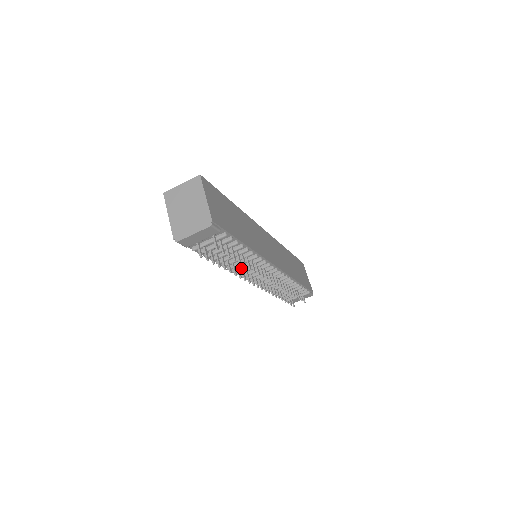
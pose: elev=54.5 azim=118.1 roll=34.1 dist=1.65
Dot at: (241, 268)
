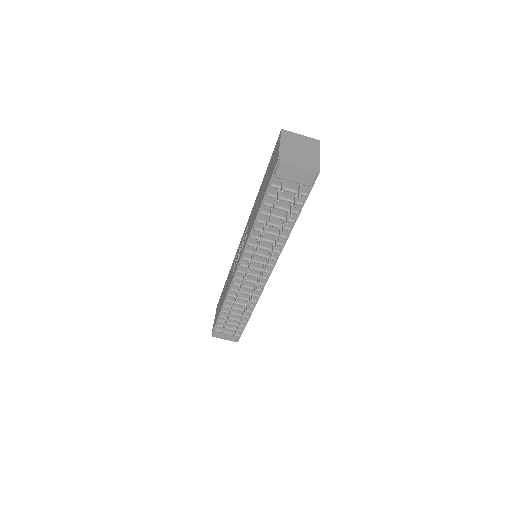
Dot at: (259, 246)
